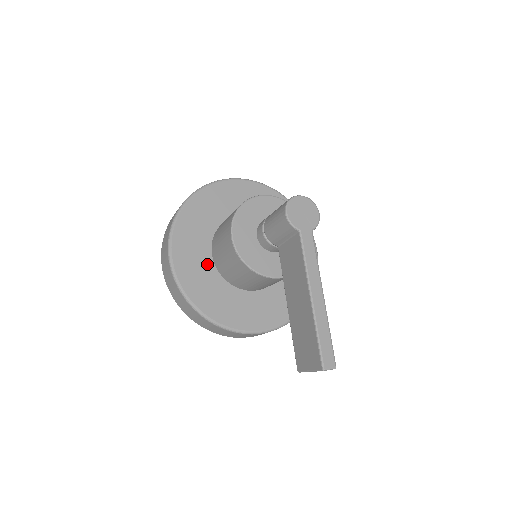
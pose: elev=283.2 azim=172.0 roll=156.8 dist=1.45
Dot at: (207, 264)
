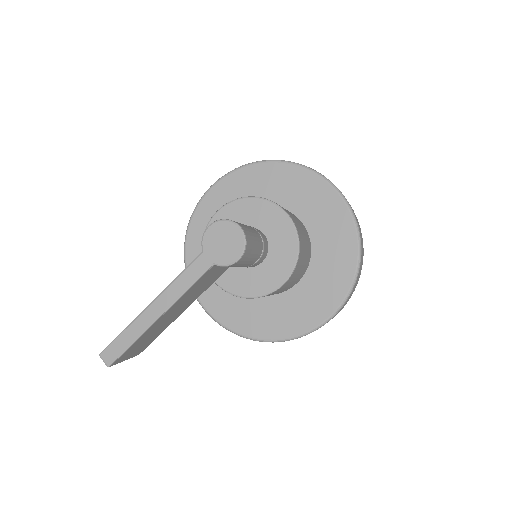
Dot at: occluded
